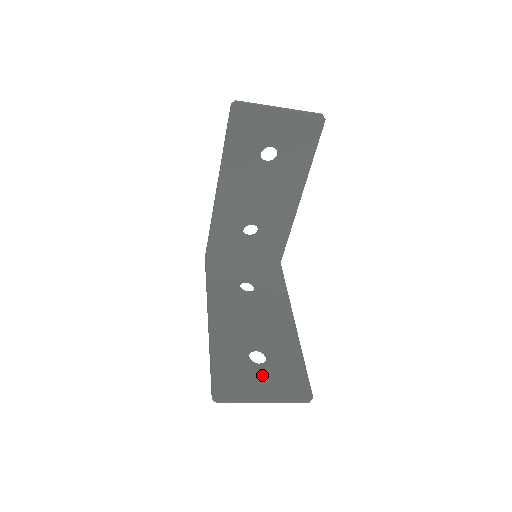
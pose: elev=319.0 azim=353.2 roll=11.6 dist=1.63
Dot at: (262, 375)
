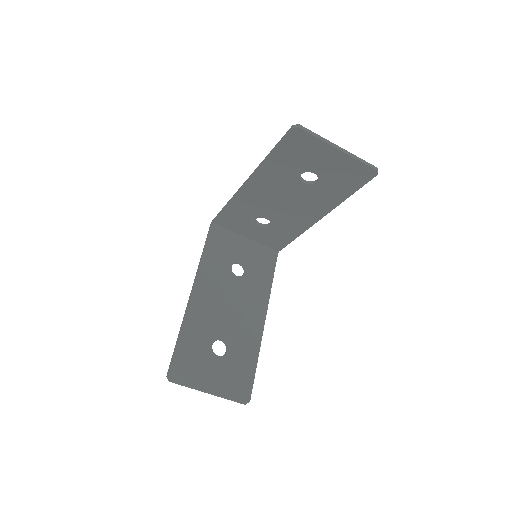
Dot at: (216, 368)
